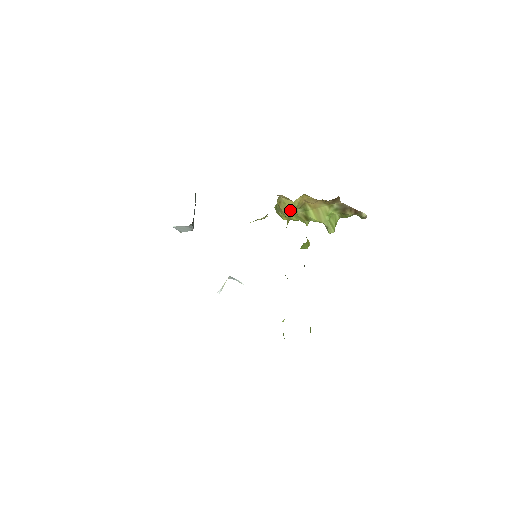
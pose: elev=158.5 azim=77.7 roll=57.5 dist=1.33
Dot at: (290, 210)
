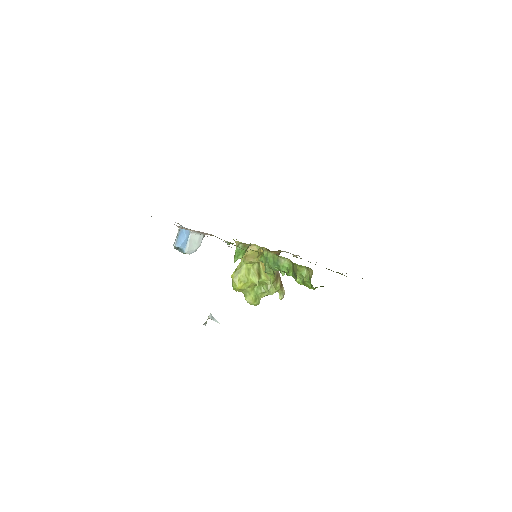
Dot at: (257, 254)
